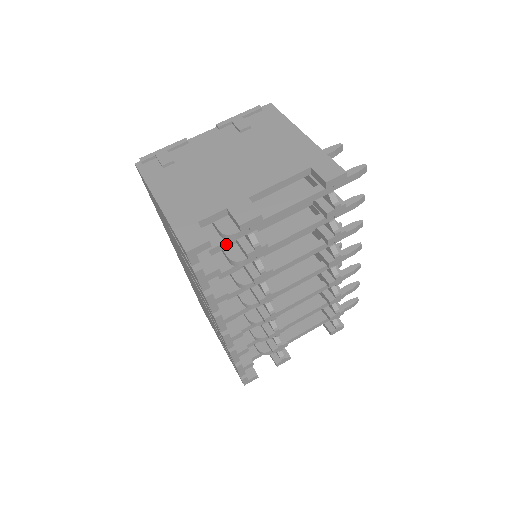
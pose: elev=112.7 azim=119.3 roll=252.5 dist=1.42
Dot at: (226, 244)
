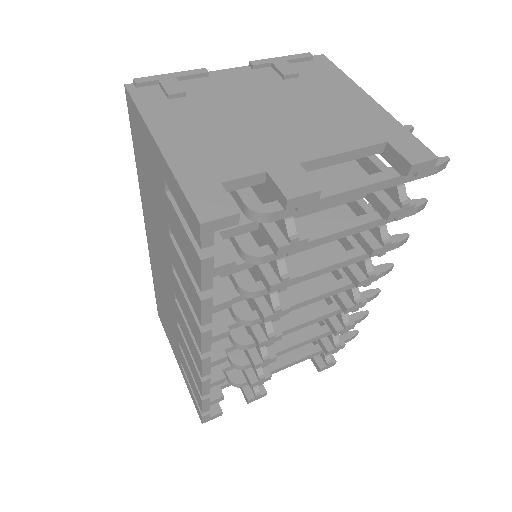
Dot at: (245, 228)
